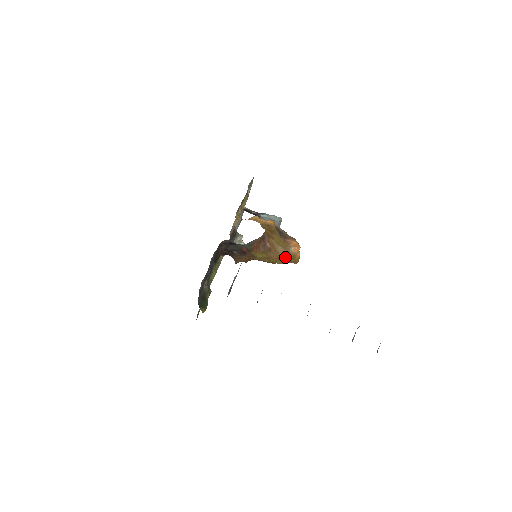
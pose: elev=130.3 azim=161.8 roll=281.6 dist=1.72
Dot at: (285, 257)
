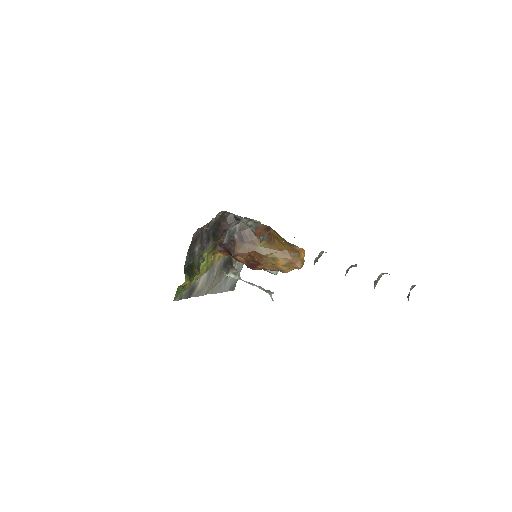
Dot at: (289, 252)
